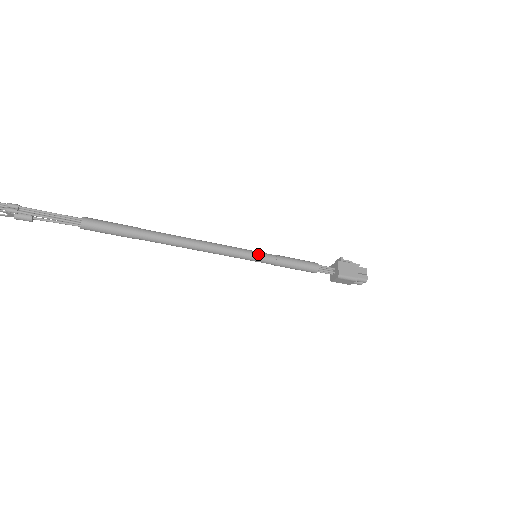
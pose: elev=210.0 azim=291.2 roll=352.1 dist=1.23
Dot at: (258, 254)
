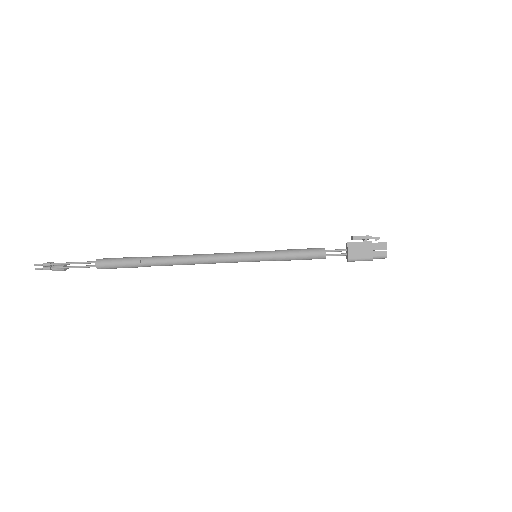
Dot at: (255, 256)
